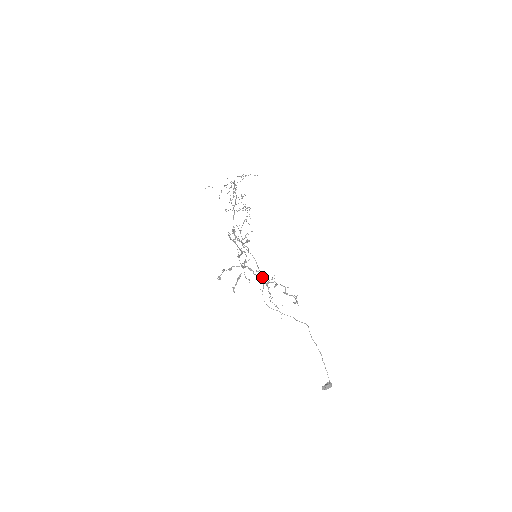
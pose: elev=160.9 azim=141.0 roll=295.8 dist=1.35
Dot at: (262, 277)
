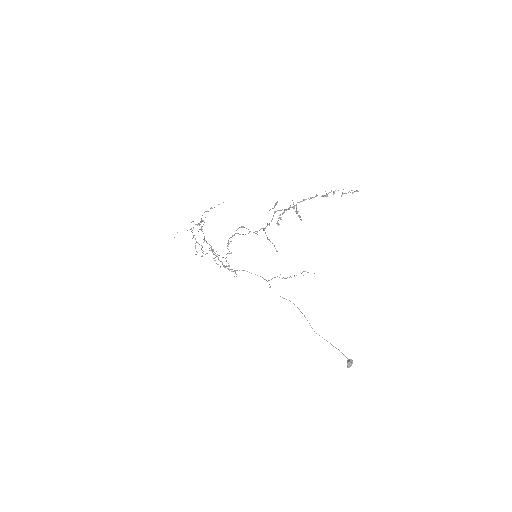
Dot at: occluded
